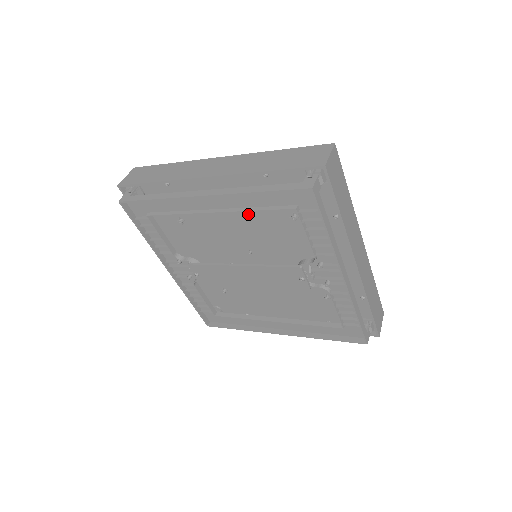
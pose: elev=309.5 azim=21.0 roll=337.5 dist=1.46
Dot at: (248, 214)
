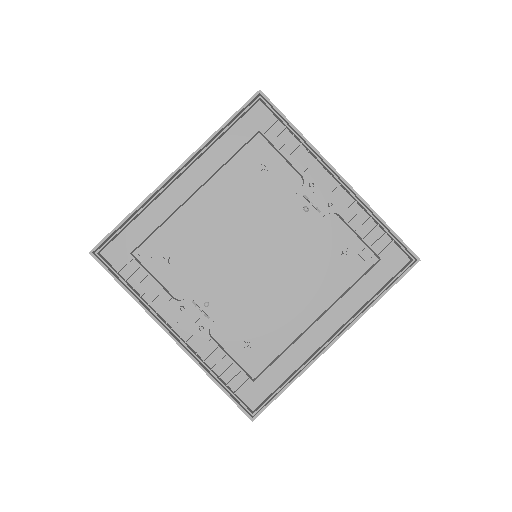
Dot at: (226, 197)
